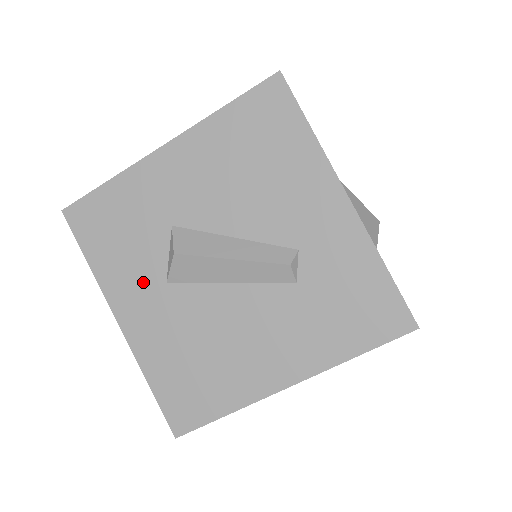
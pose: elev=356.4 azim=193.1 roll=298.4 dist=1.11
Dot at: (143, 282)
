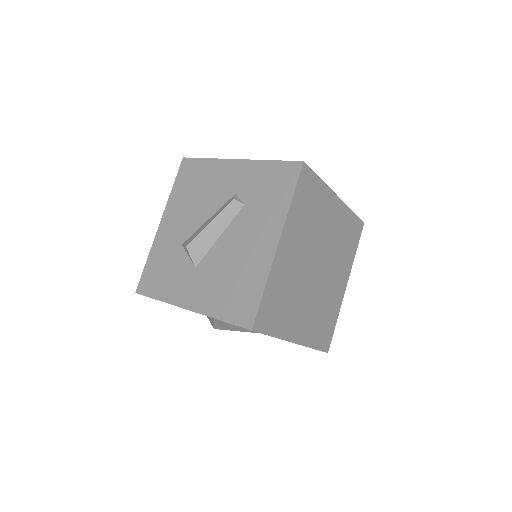
Dot at: (186, 279)
